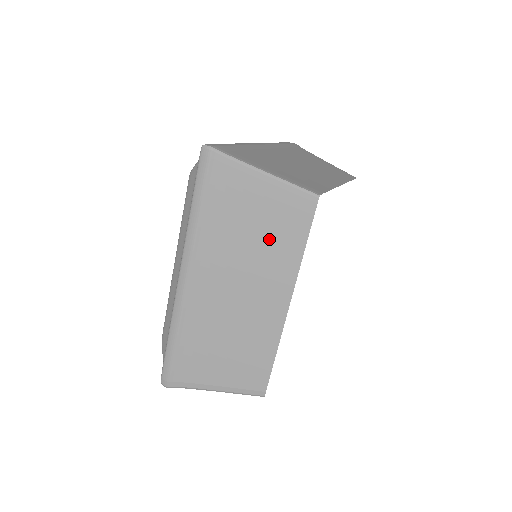
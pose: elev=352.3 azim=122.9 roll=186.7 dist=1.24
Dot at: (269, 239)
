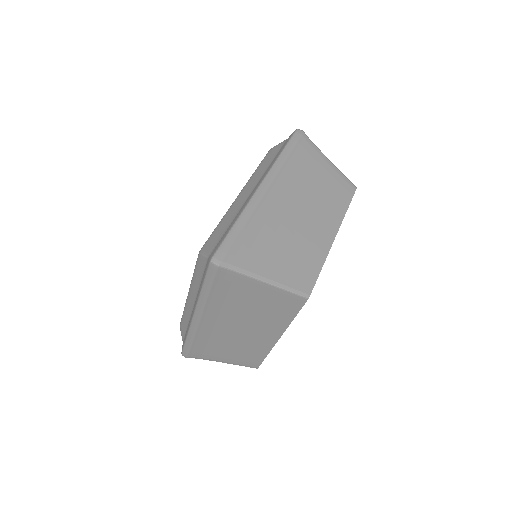
Dot at: (265, 312)
